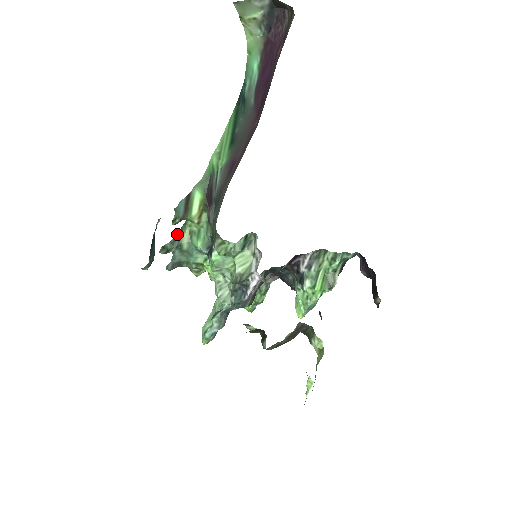
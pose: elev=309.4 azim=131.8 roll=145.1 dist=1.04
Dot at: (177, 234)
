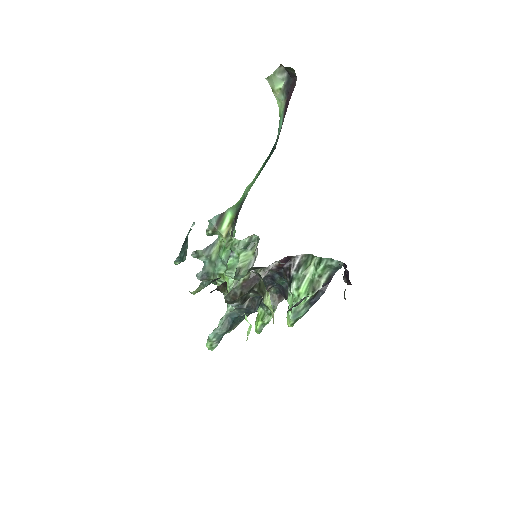
Dot at: (209, 246)
